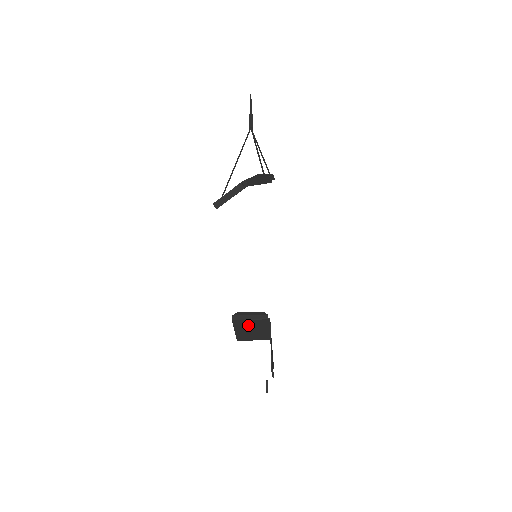
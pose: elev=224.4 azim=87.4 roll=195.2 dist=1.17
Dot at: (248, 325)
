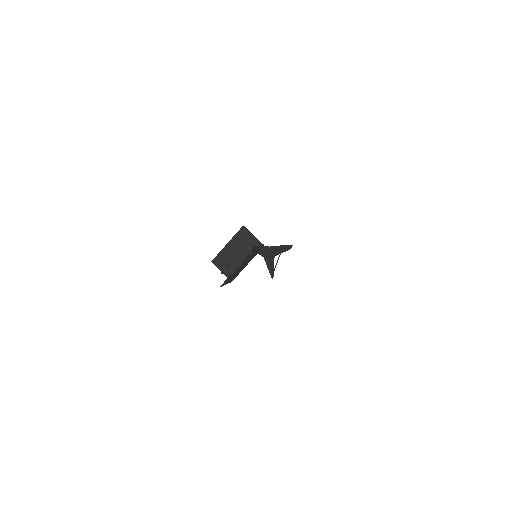
Dot at: (243, 243)
